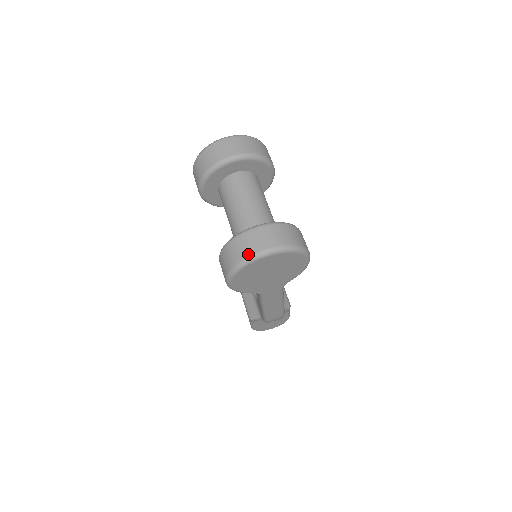
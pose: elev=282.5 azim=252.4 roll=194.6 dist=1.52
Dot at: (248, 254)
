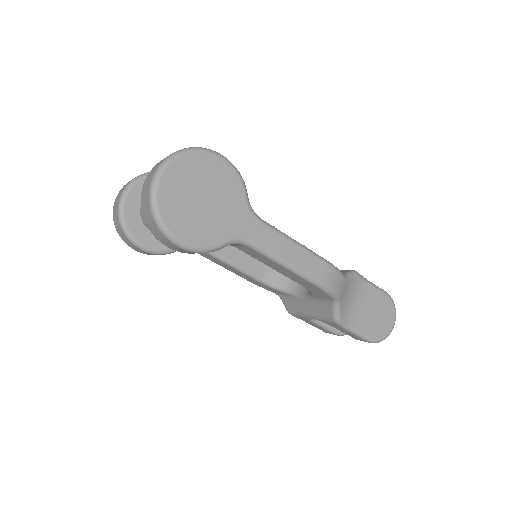
Dot at: (148, 192)
